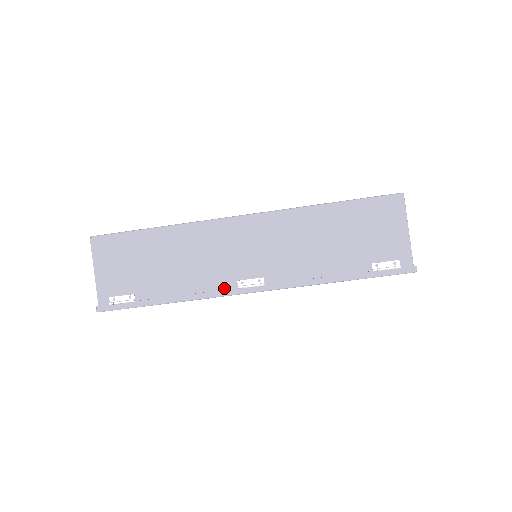
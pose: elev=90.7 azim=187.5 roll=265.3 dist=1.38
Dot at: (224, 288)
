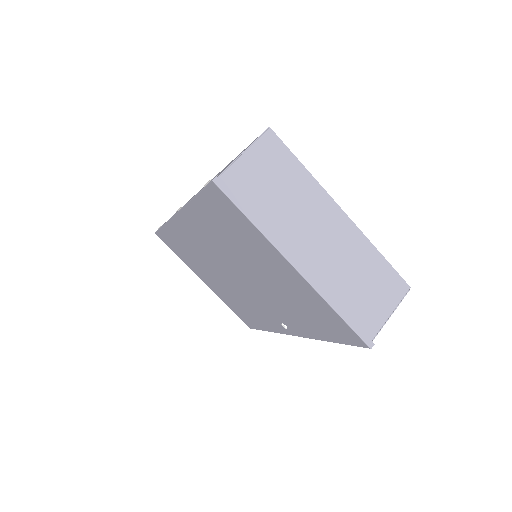
Dot at: occluded
